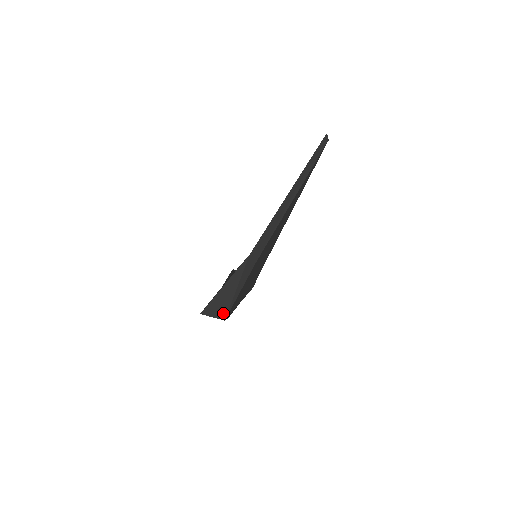
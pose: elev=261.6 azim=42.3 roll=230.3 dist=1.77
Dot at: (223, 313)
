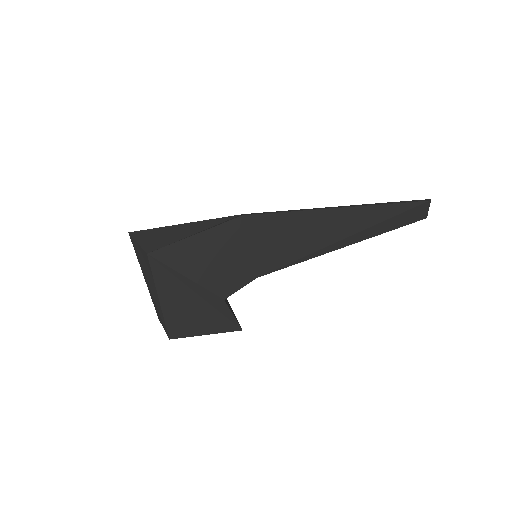
Dot at: (154, 246)
